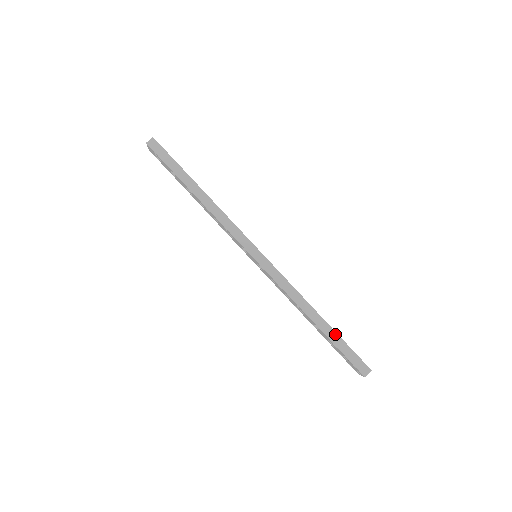
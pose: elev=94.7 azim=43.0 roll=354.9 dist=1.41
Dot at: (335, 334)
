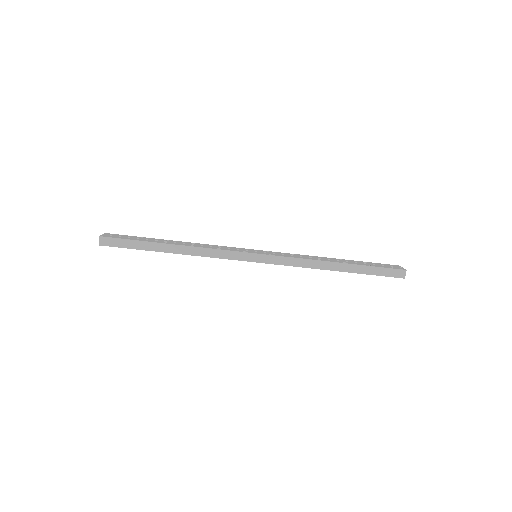
Dot at: (361, 267)
